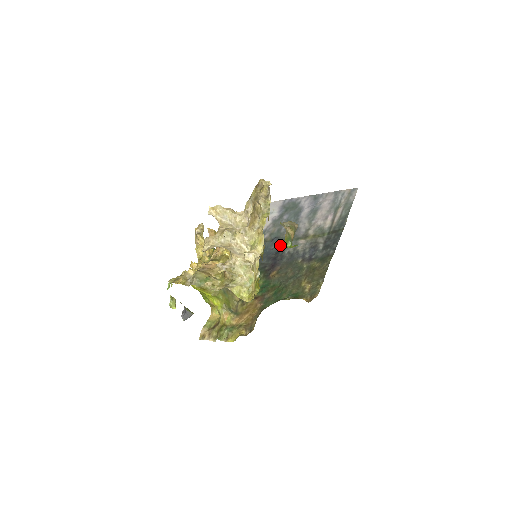
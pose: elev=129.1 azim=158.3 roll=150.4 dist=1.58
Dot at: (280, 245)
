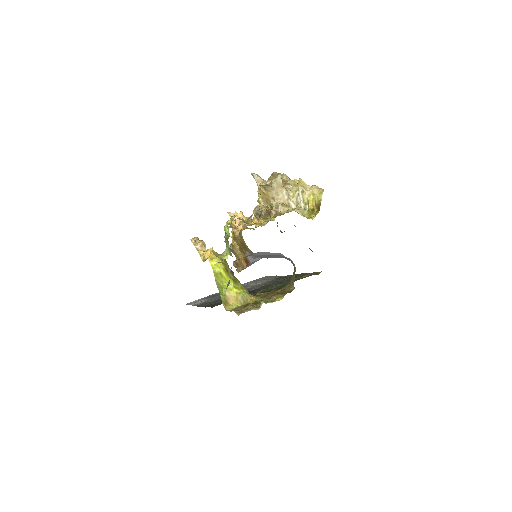
Dot at: occluded
